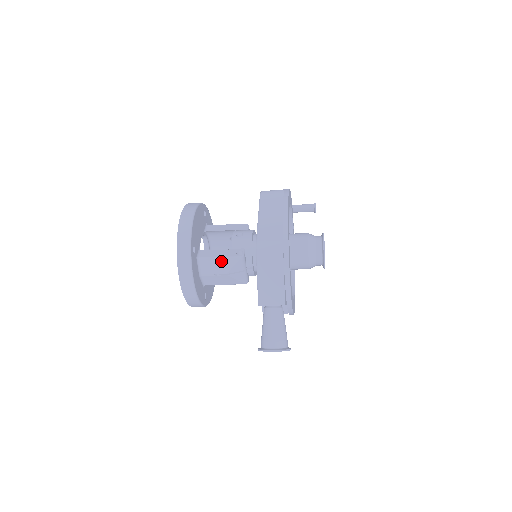
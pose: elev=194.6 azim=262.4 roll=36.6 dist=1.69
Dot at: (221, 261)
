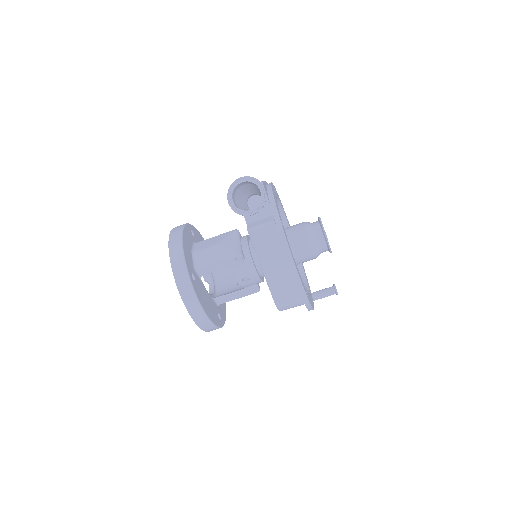
Dot at: (216, 238)
